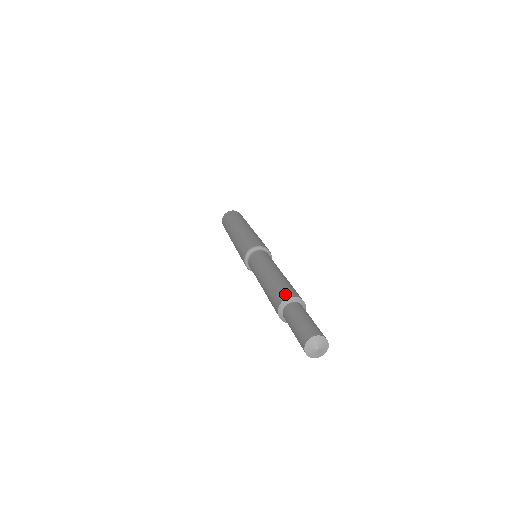
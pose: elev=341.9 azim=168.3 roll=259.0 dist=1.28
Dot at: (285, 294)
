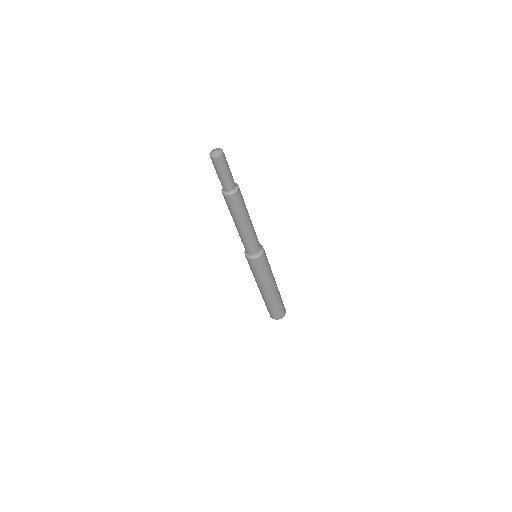
Dot at: occluded
